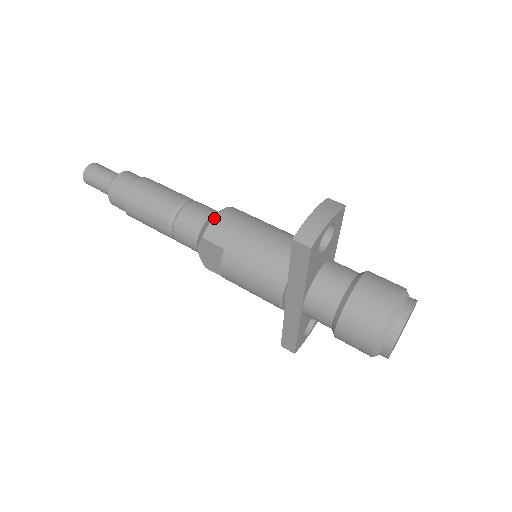
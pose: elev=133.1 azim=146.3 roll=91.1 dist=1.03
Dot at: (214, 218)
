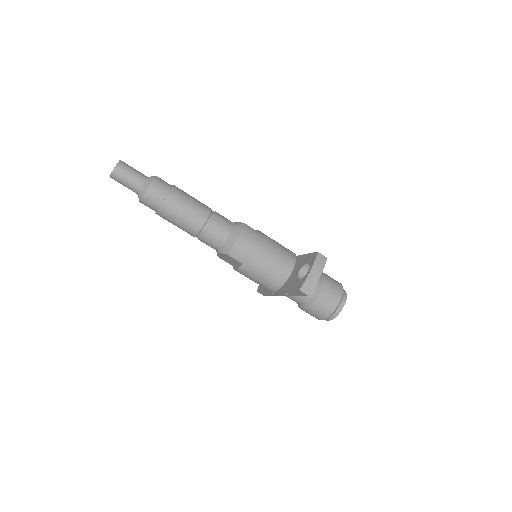
Dot at: (236, 243)
